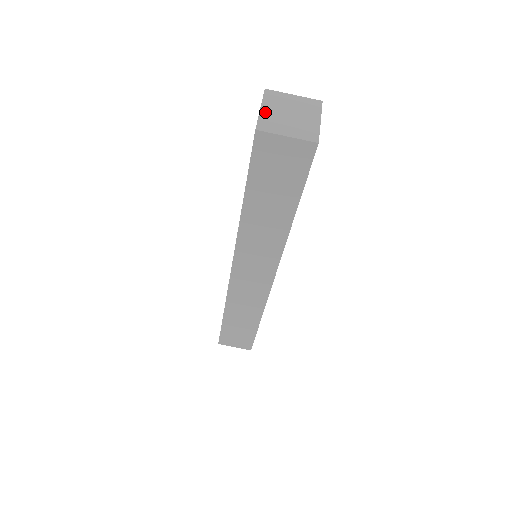
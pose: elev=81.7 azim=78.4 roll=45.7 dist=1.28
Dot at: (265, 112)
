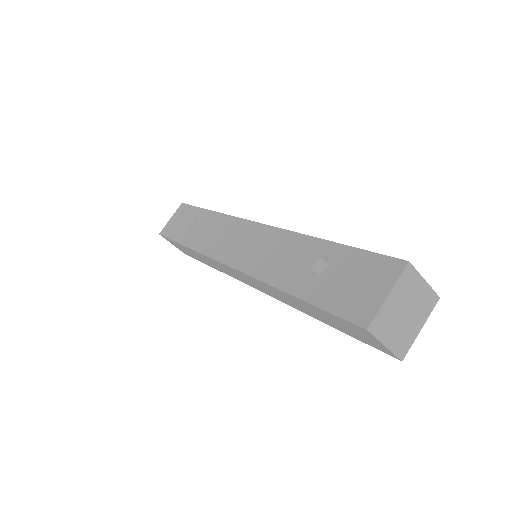
Dot at: (389, 303)
